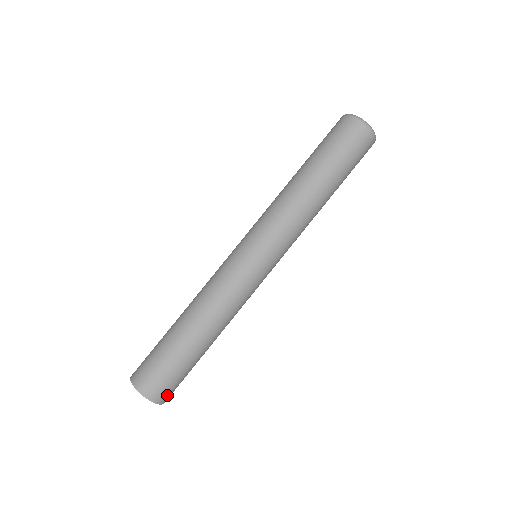
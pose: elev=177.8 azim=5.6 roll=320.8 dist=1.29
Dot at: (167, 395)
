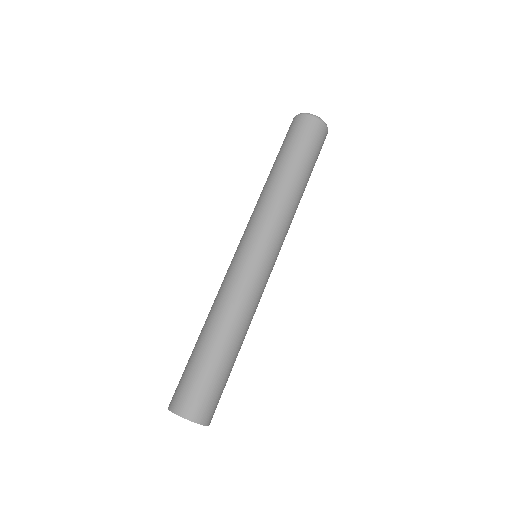
Dot at: (203, 411)
